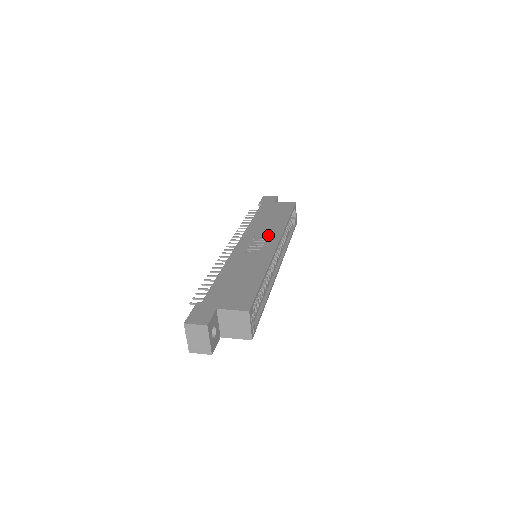
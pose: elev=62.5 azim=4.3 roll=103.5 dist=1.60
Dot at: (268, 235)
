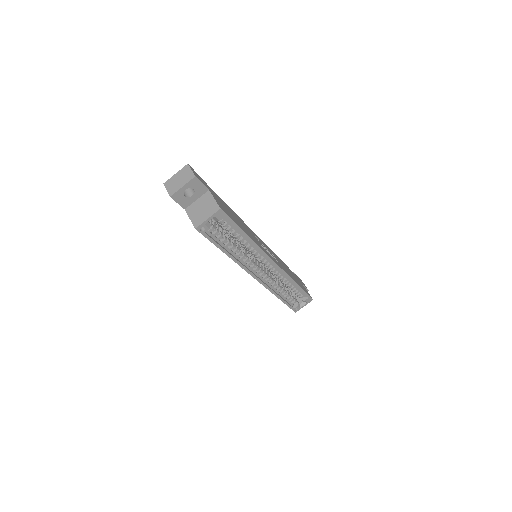
Dot at: (278, 262)
